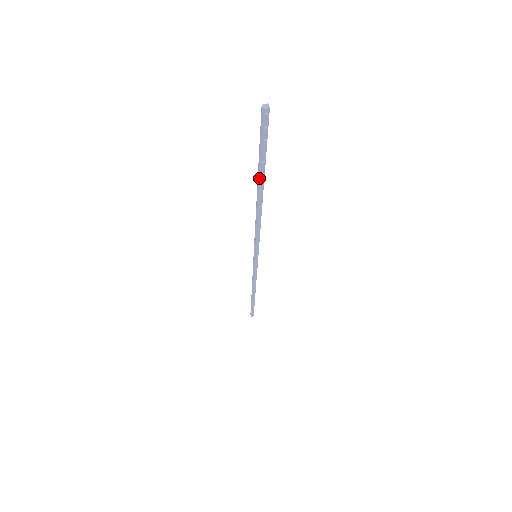
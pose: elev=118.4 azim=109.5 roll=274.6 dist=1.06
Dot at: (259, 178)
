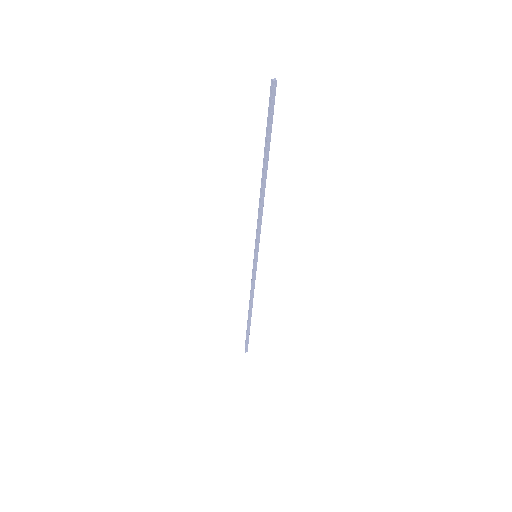
Dot at: (265, 154)
